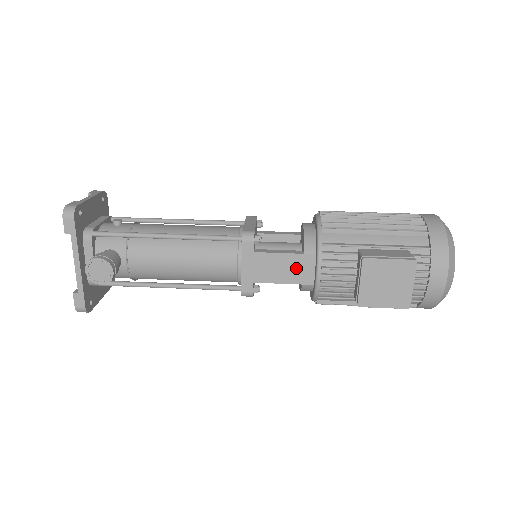
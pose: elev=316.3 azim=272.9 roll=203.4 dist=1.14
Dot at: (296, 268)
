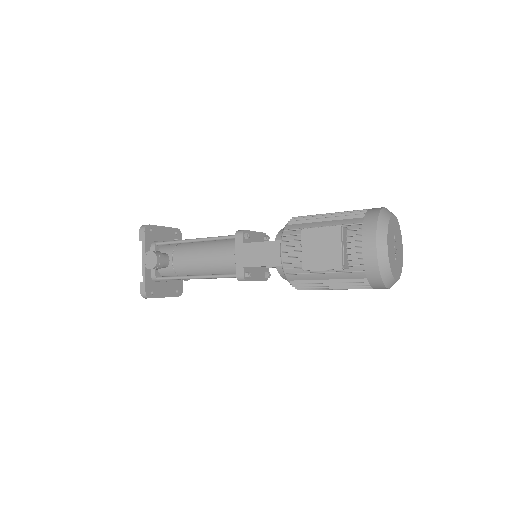
Dot at: (270, 253)
